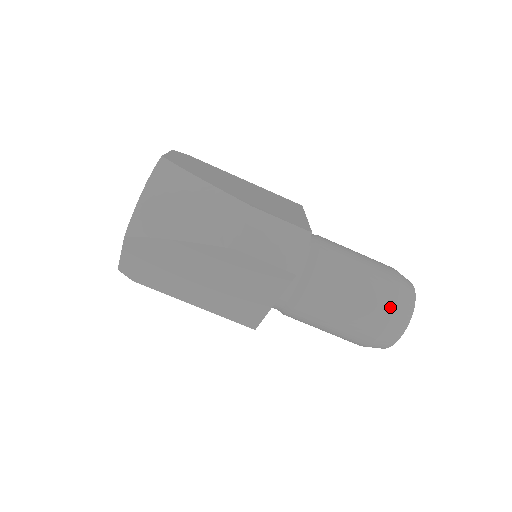
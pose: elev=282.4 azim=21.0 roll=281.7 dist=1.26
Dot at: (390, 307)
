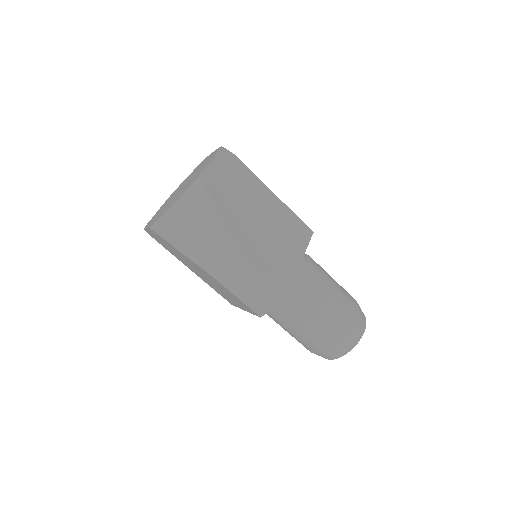
Dot at: (332, 344)
